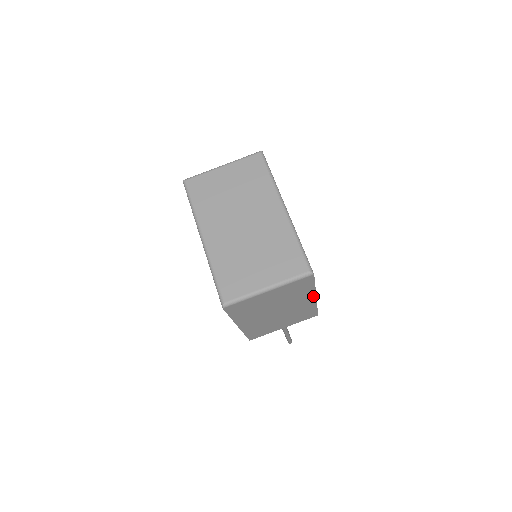
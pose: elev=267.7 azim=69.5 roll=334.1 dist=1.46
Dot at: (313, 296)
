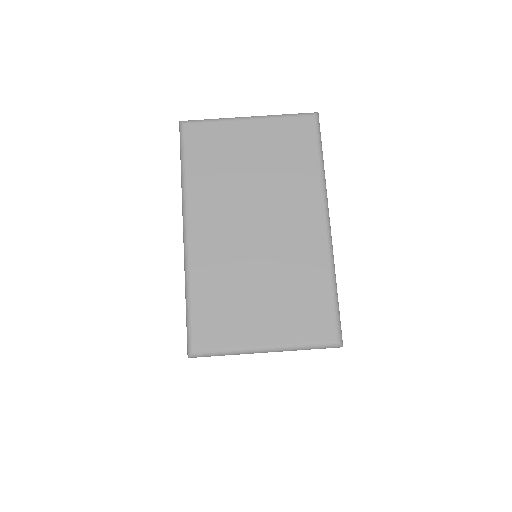
Dot at: occluded
